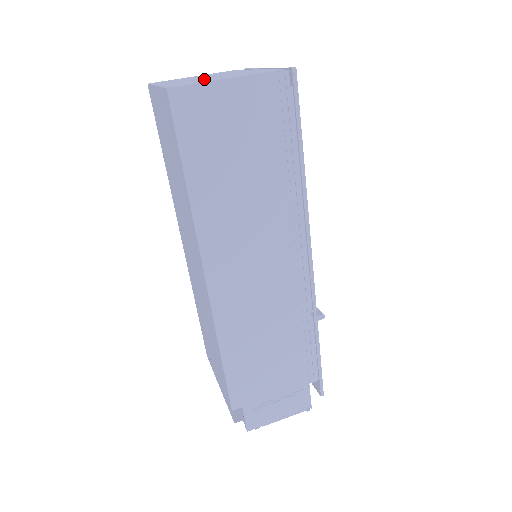
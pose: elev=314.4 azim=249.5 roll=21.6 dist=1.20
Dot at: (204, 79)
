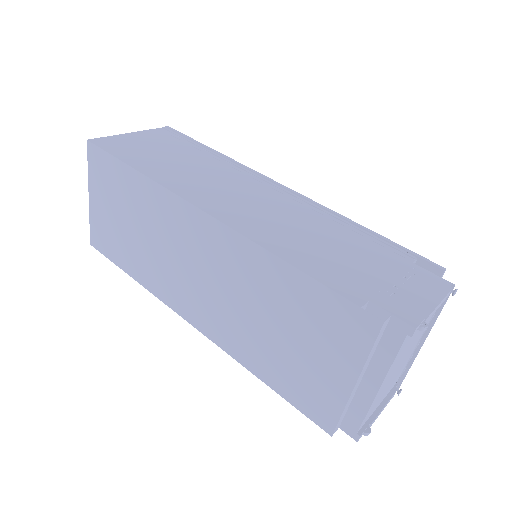
Dot at: occluded
